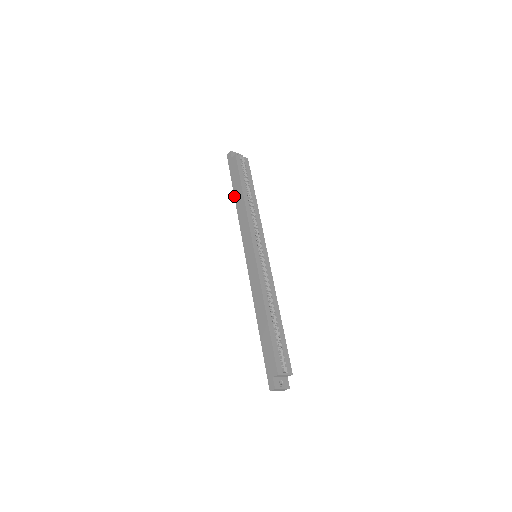
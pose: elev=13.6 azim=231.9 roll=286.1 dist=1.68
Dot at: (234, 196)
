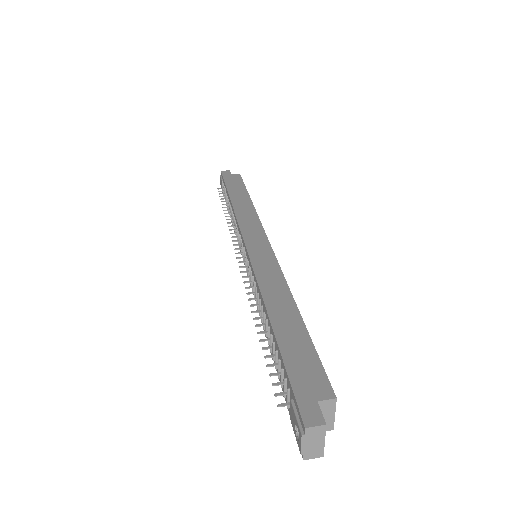
Dot at: (230, 196)
